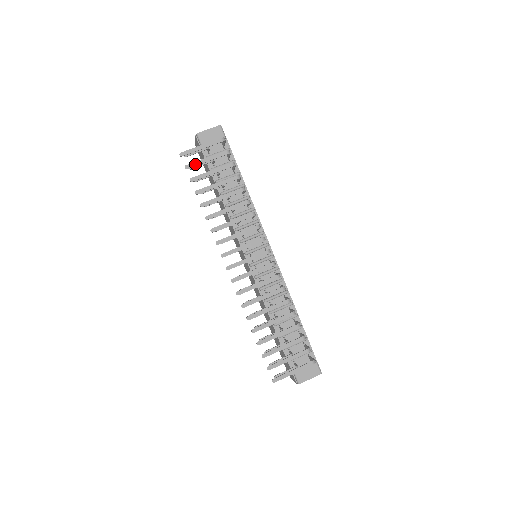
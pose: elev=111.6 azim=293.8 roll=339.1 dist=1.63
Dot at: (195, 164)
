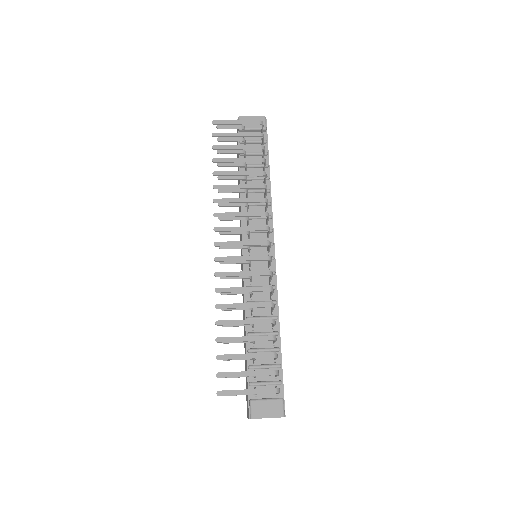
Dot at: (224, 134)
